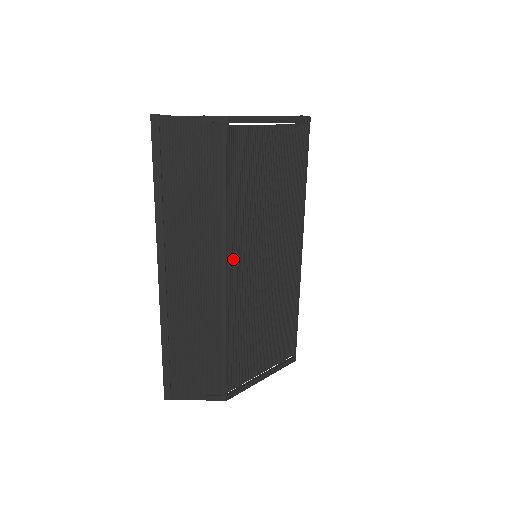
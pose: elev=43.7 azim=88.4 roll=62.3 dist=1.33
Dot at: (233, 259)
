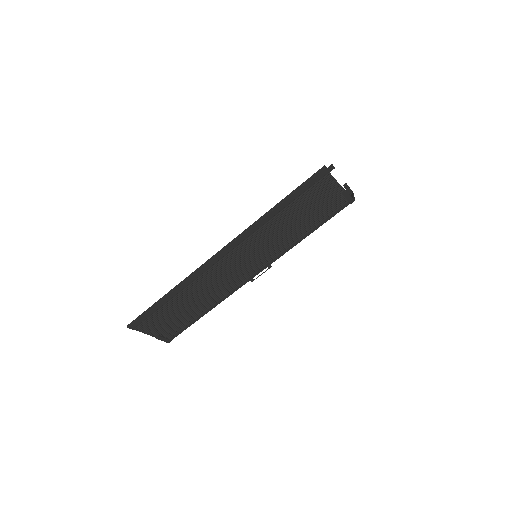
Dot at: occluded
